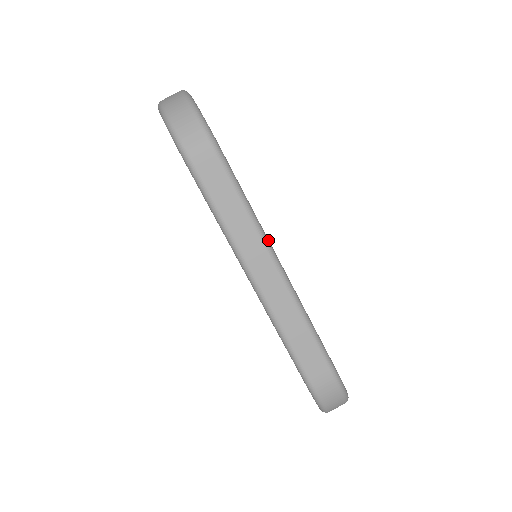
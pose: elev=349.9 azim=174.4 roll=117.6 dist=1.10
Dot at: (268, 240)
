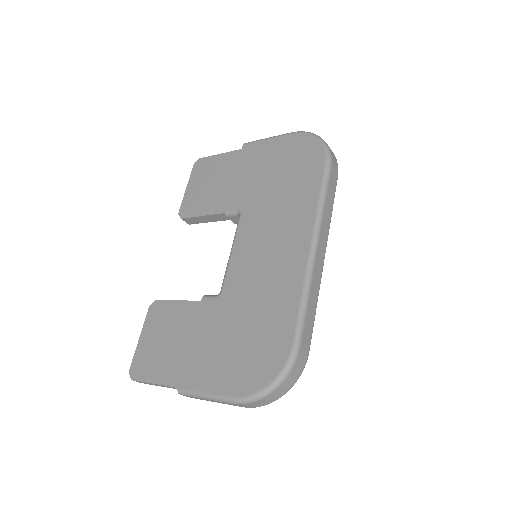
Dot at: occluded
